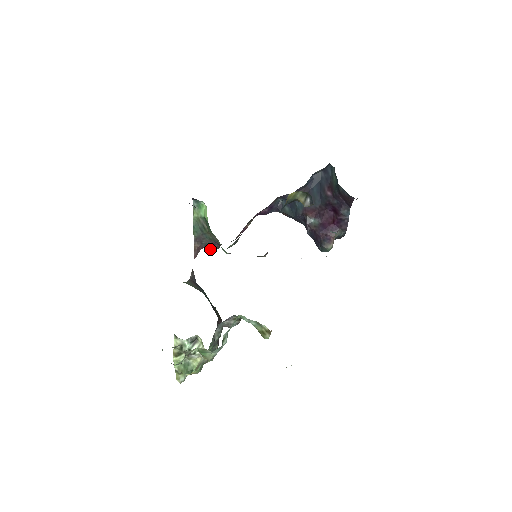
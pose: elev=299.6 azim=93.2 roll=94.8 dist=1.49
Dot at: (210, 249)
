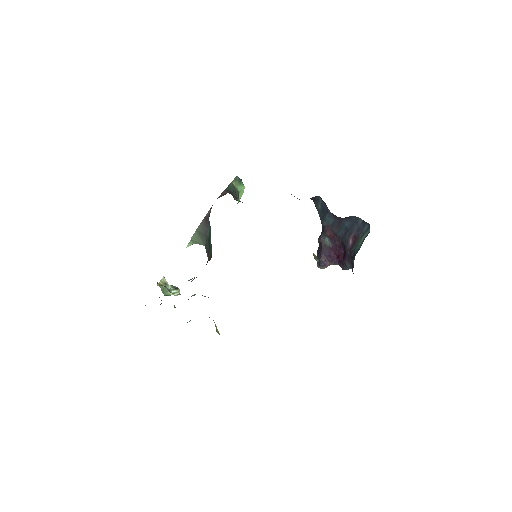
Dot at: occluded
